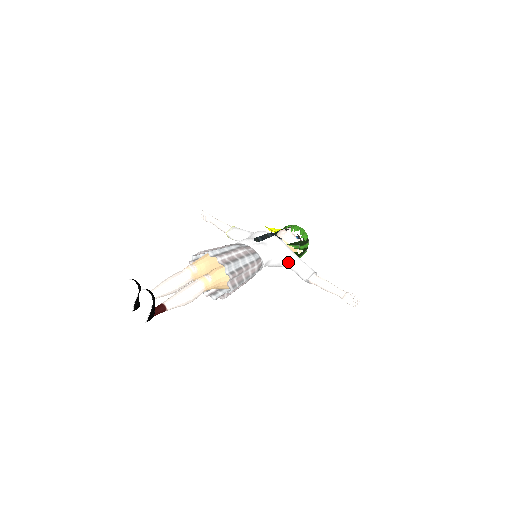
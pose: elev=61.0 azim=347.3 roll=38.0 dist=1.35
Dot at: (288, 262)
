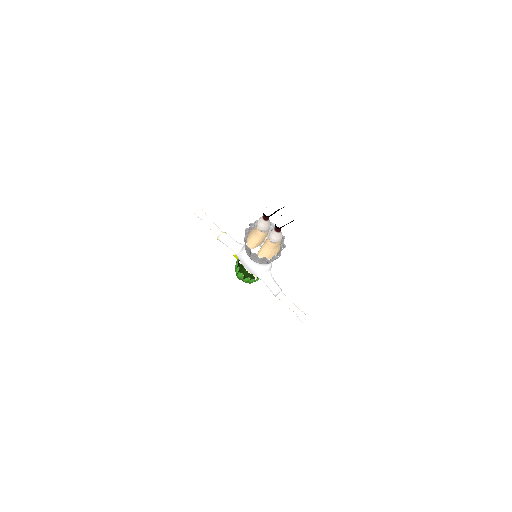
Dot at: (269, 274)
